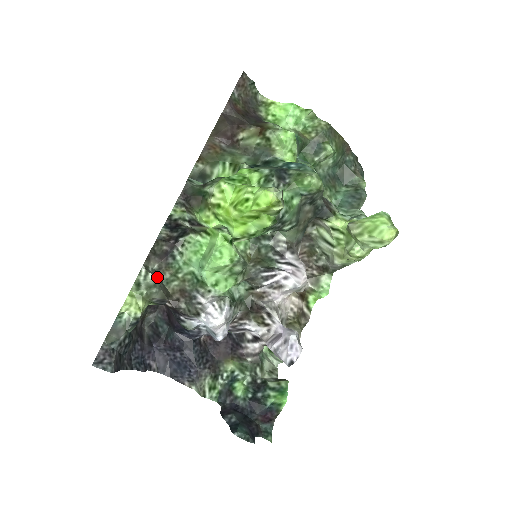
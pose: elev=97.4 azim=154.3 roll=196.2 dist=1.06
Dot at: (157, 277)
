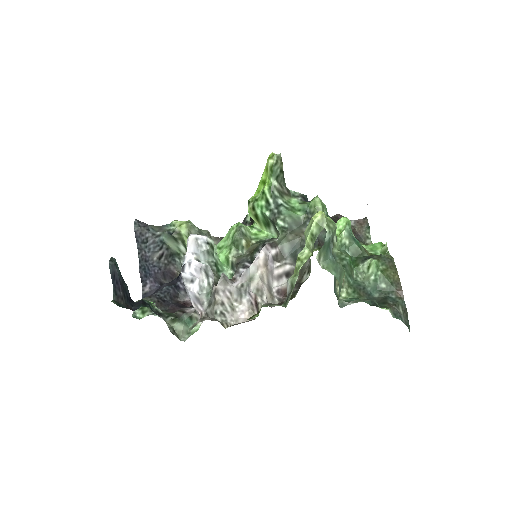
Dot at: occluded
